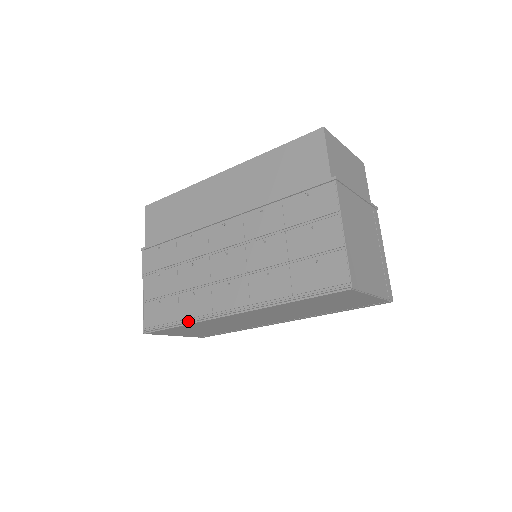
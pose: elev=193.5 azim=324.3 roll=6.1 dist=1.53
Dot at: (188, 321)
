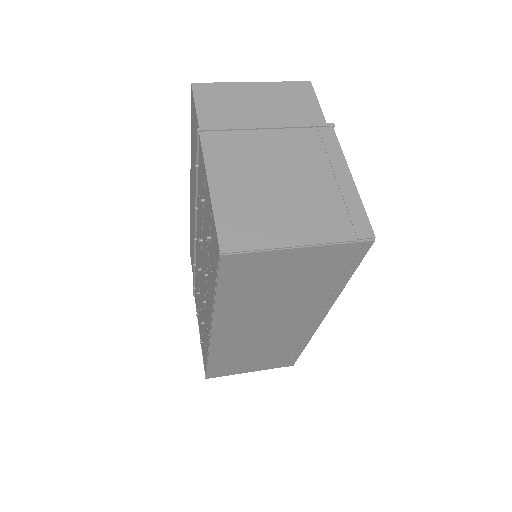
Dot at: occluded
